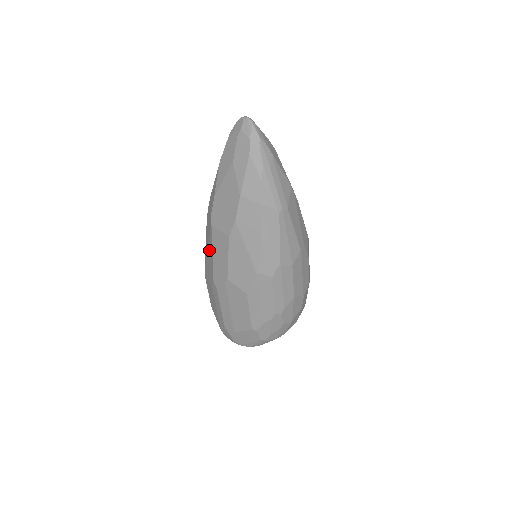
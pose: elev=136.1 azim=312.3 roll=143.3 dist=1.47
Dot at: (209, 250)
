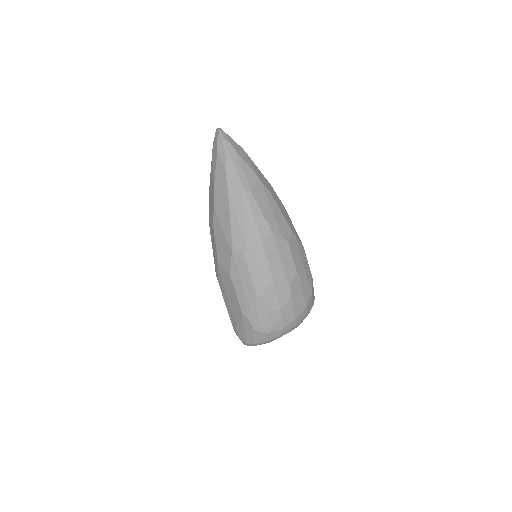
Dot at: occluded
